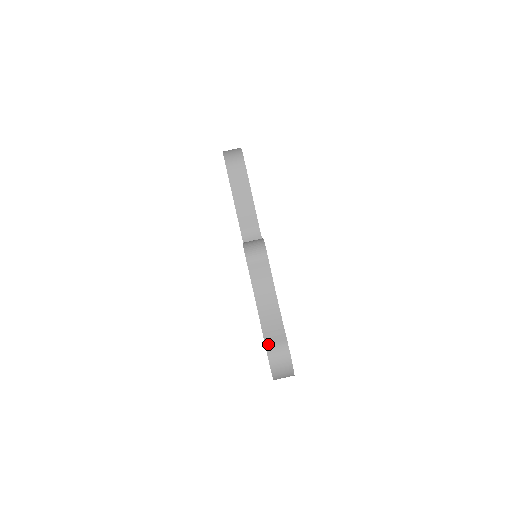
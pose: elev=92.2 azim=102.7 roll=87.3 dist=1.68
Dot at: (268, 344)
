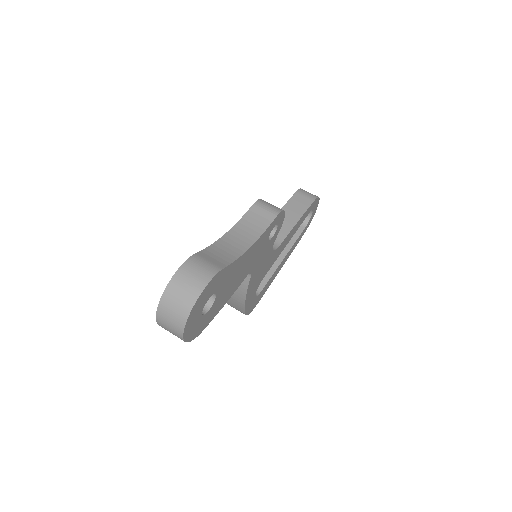
Dot at: (199, 255)
